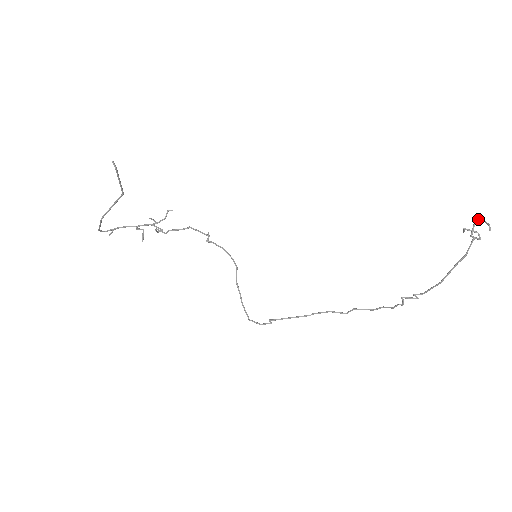
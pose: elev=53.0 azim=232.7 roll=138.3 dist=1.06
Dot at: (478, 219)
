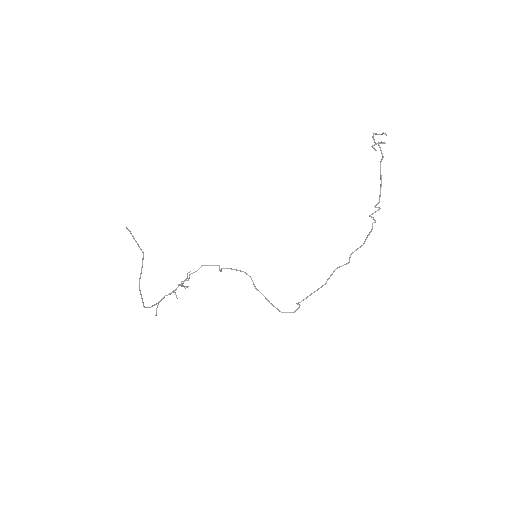
Dot at: (373, 133)
